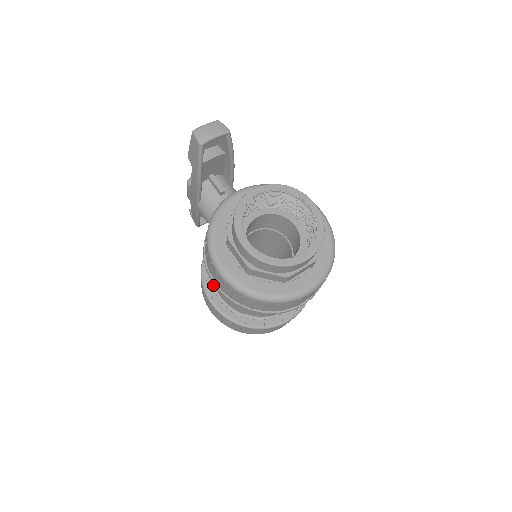
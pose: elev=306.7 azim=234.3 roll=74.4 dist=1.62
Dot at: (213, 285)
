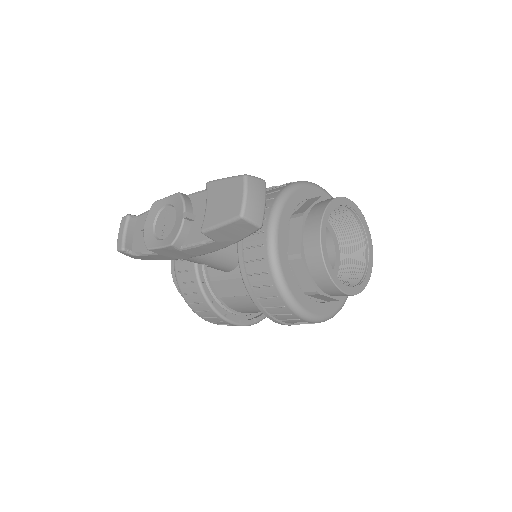
Dot at: (230, 310)
